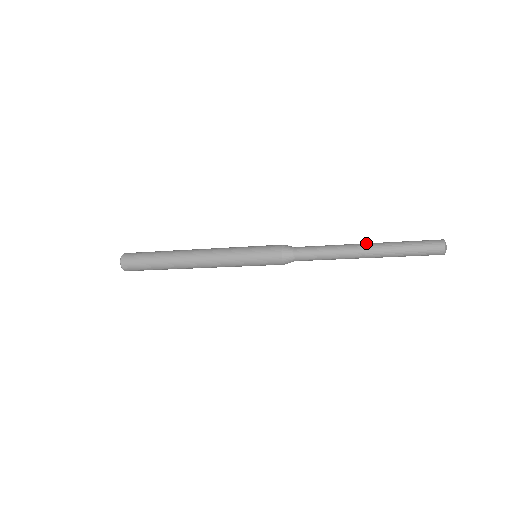
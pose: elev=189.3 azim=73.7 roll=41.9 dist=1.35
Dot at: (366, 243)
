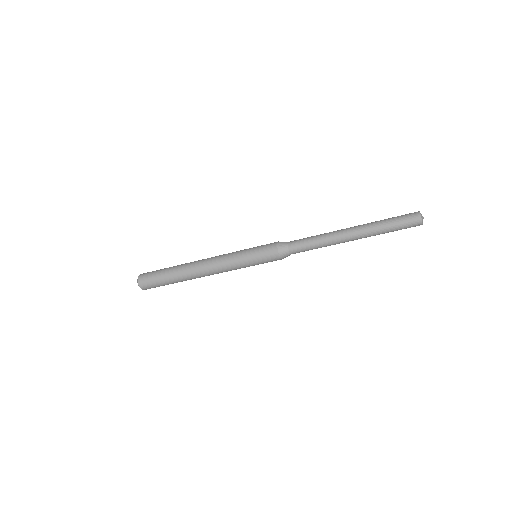
Dot at: (351, 227)
